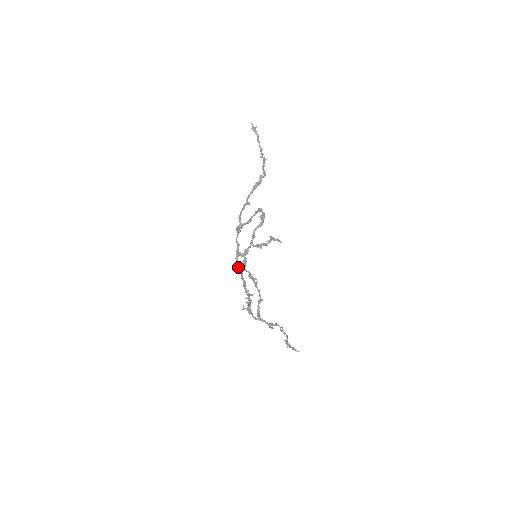
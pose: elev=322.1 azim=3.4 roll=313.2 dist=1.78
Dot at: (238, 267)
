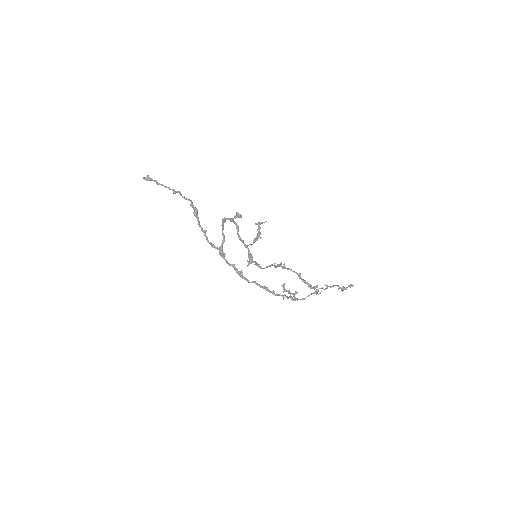
Dot at: (250, 282)
